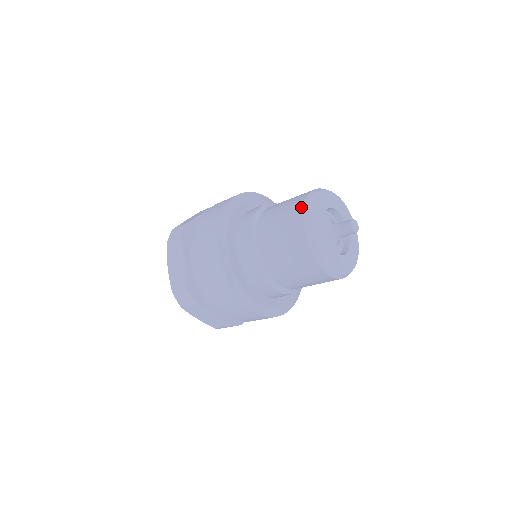
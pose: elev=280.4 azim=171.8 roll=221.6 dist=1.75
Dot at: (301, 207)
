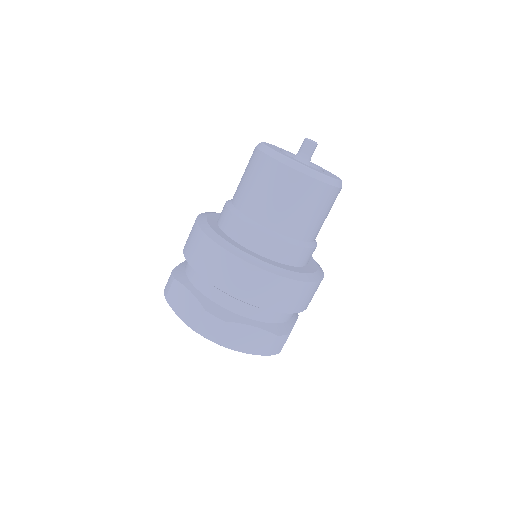
Dot at: (255, 151)
